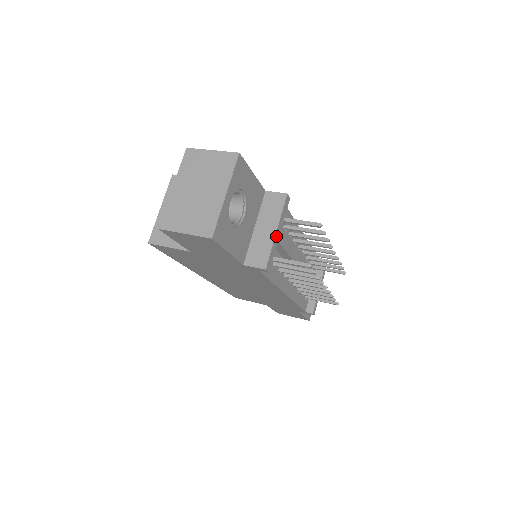
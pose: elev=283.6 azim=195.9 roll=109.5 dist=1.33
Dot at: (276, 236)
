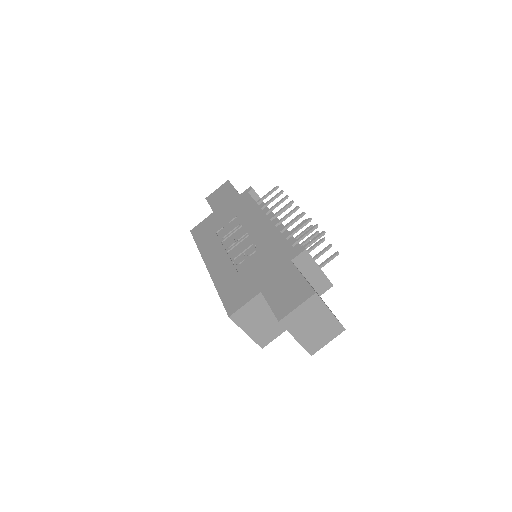
Dot at: occluded
